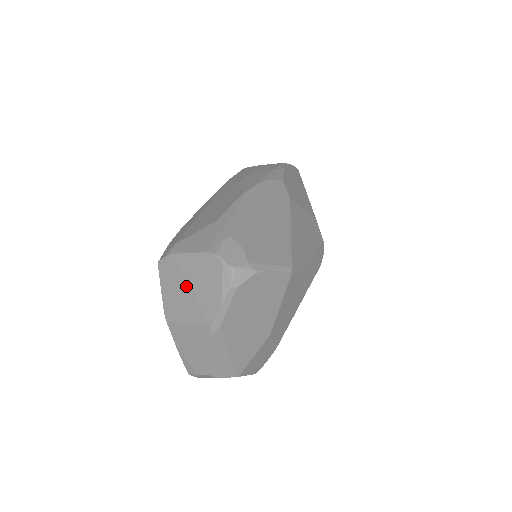
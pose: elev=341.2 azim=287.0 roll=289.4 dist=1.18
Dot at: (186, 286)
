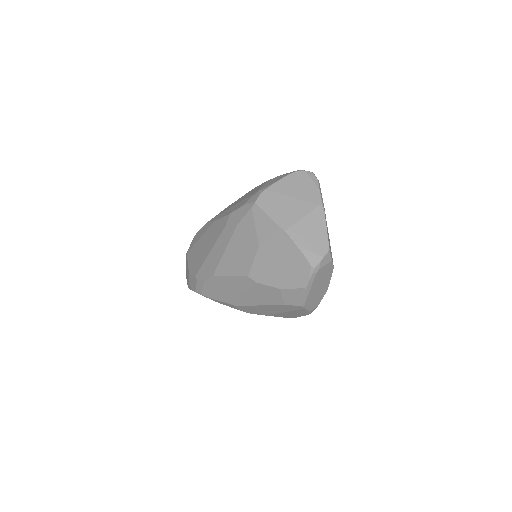
Dot at: (289, 198)
